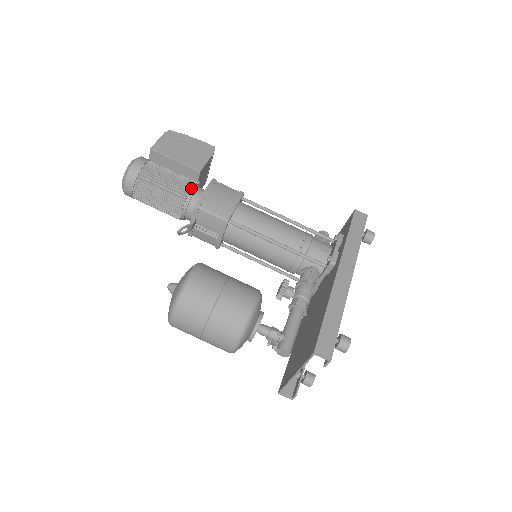
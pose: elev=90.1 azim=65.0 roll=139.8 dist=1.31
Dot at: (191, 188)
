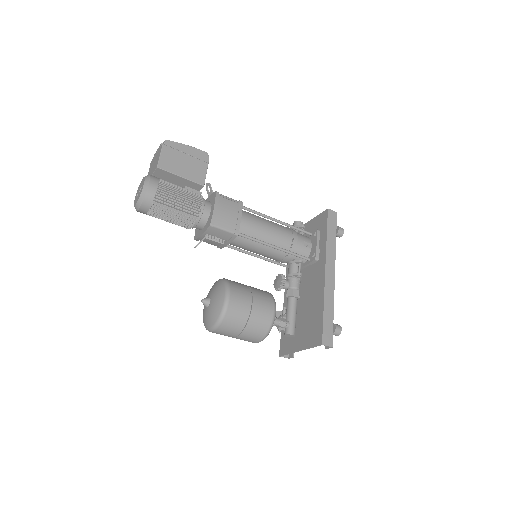
Dot at: (201, 206)
